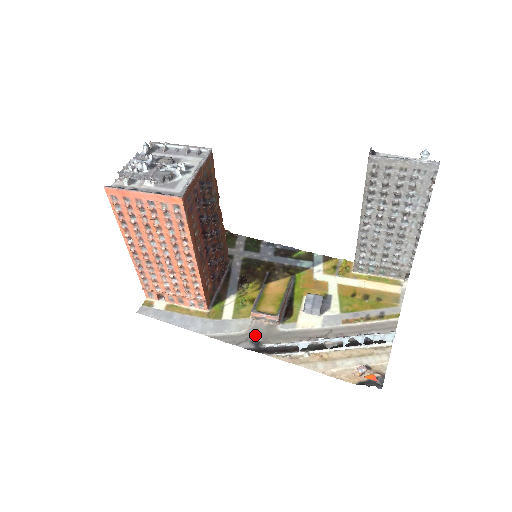
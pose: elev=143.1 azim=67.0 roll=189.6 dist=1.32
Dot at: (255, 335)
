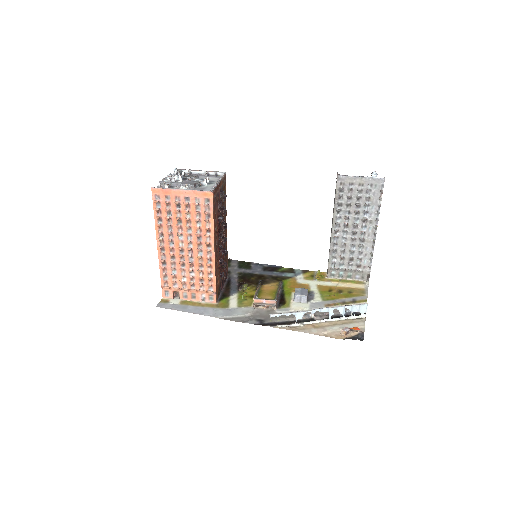
Dot at: (258, 316)
